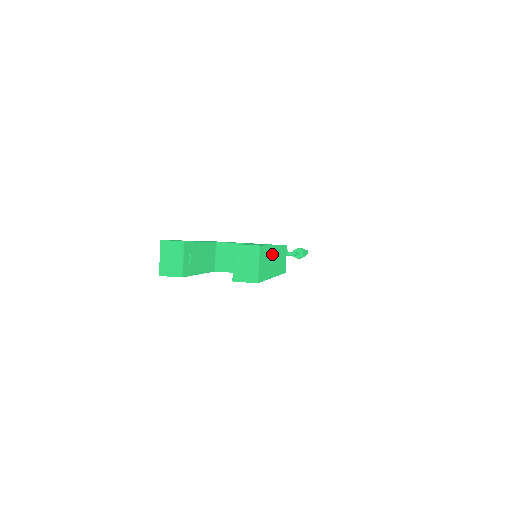
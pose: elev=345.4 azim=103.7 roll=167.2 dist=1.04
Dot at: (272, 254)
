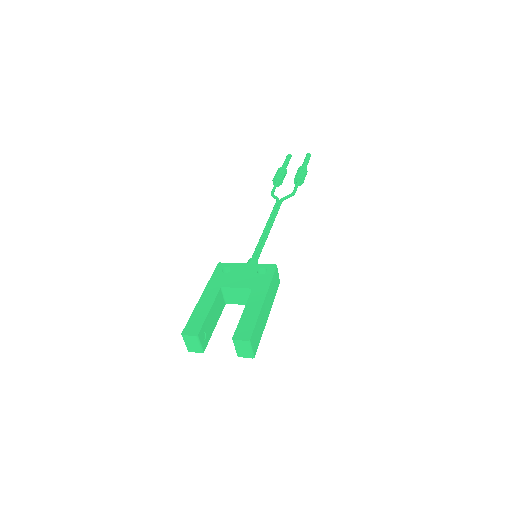
Dot at: (263, 311)
